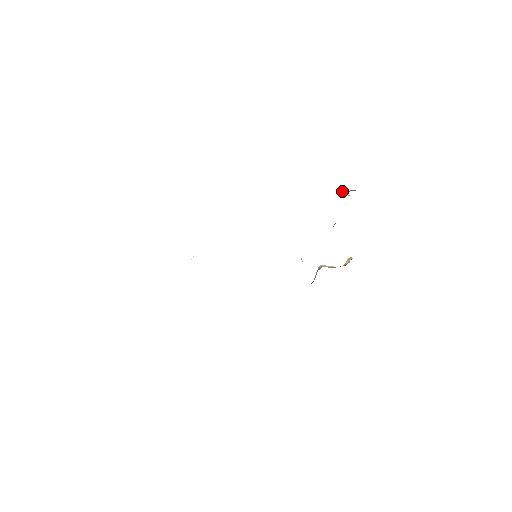
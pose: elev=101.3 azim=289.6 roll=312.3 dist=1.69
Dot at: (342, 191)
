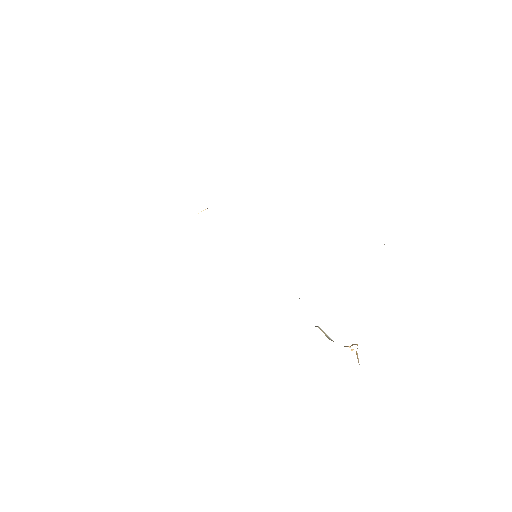
Dot at: occluded
